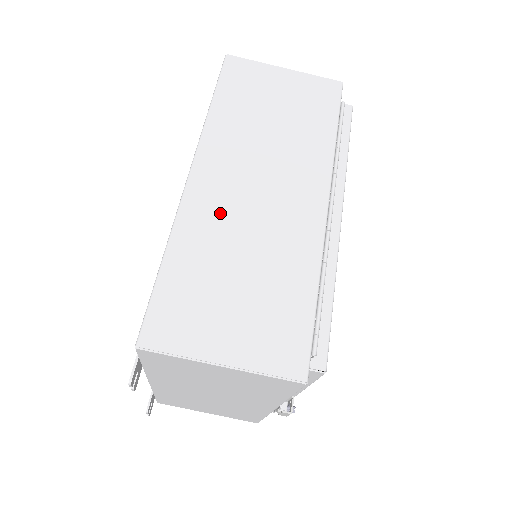
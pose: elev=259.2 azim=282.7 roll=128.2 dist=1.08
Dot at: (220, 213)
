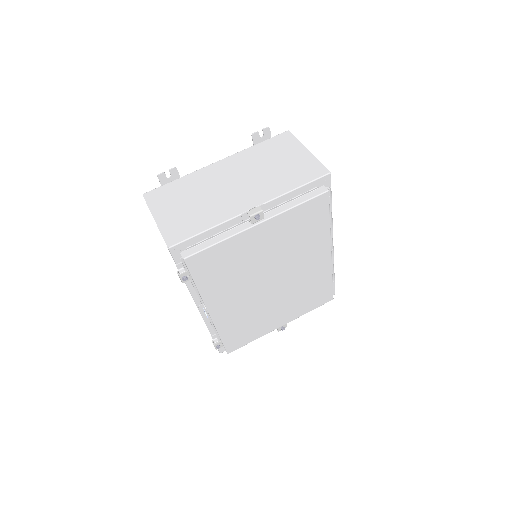
Dot at: occluded
